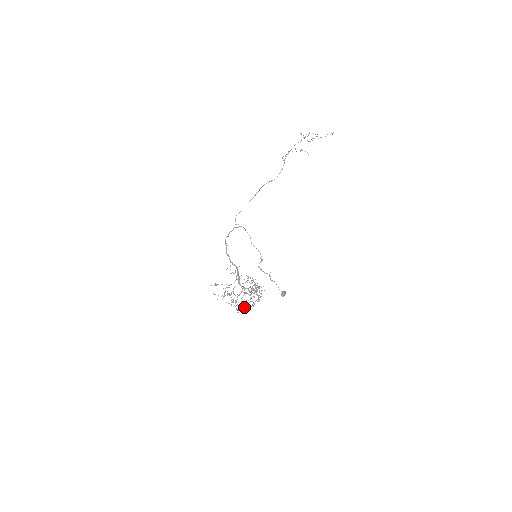
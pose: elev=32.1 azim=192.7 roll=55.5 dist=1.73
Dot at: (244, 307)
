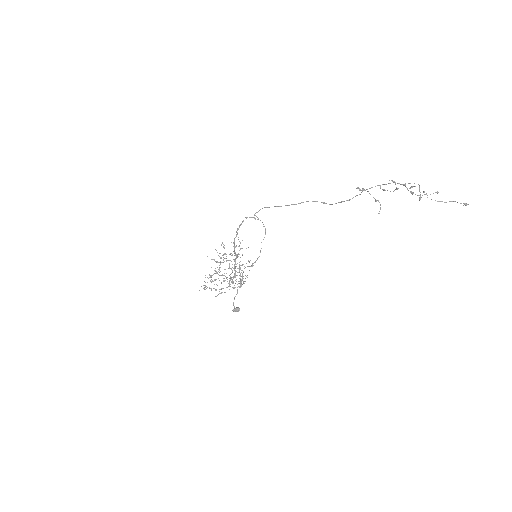
Dot at: (216, 284)
